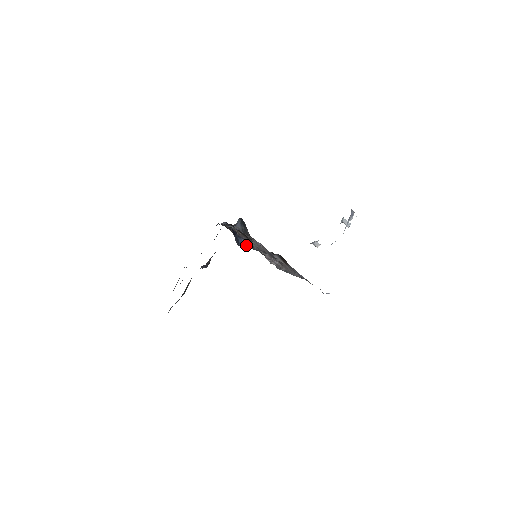
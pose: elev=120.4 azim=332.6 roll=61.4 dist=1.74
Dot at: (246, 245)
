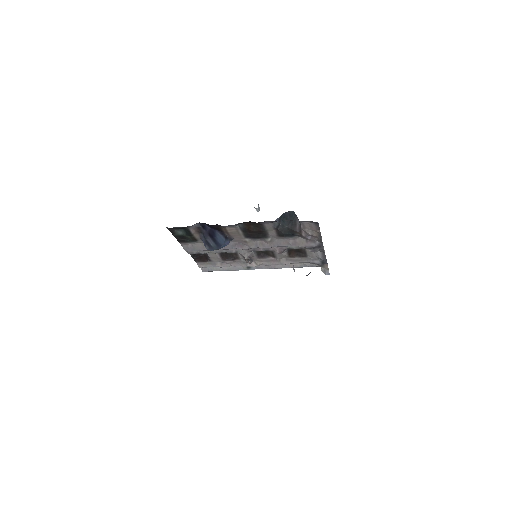
Dot at: occluded
